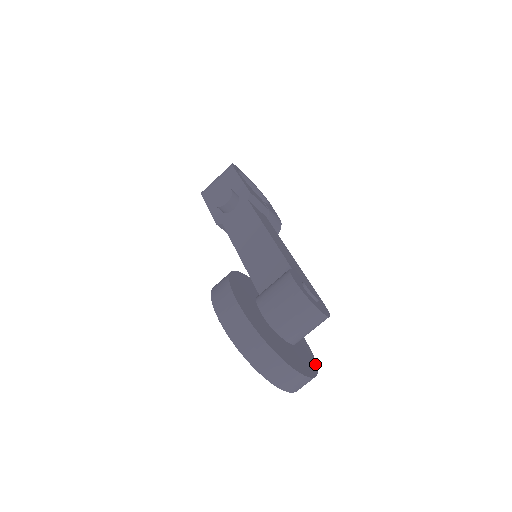
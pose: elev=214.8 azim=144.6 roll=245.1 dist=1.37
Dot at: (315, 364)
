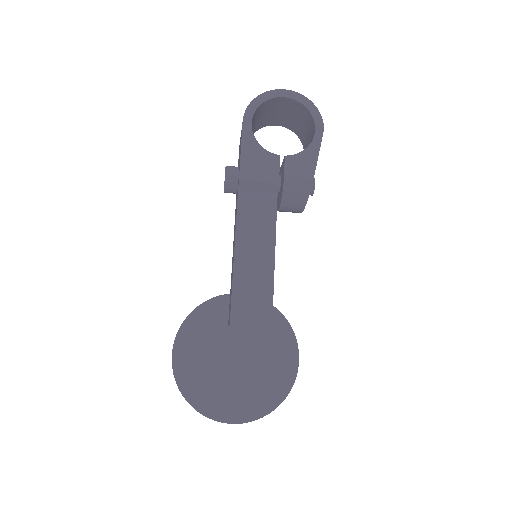
Dot at: (285, 393)
